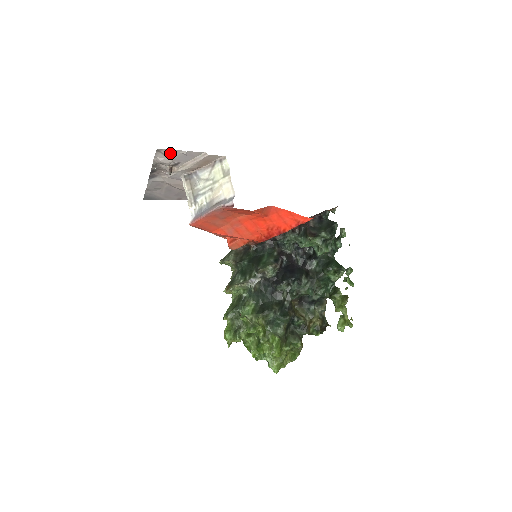
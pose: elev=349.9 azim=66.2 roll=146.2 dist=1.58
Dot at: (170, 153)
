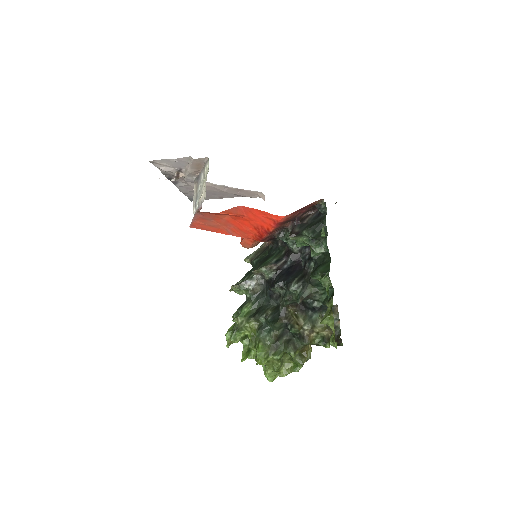
Dot at: (165, 162)
